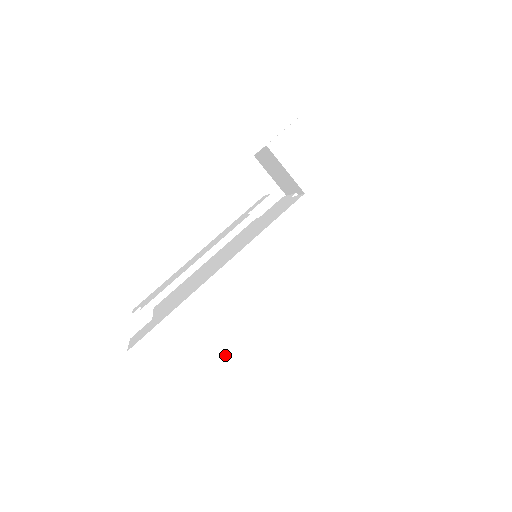
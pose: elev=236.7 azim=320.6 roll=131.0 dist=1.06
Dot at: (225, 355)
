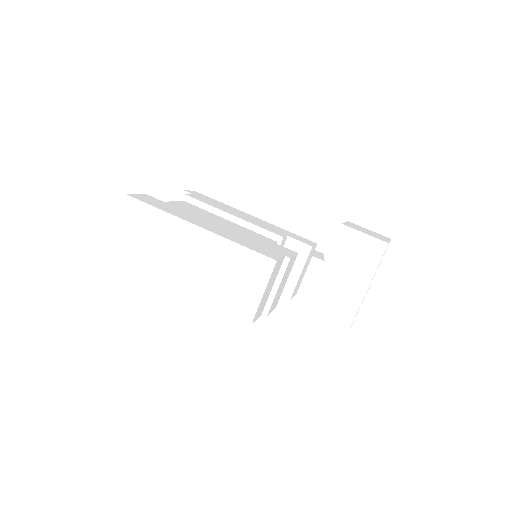
Dot at: (151, 257)
